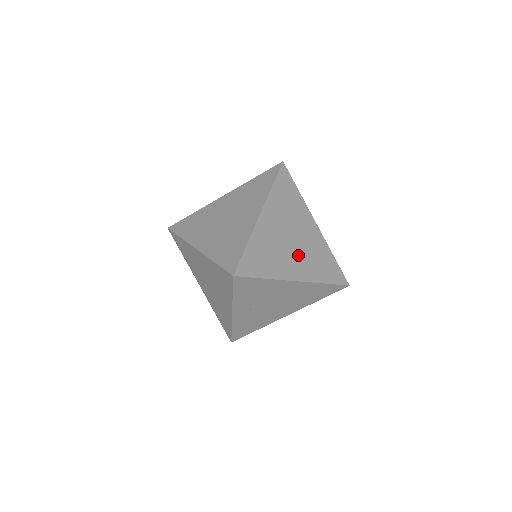
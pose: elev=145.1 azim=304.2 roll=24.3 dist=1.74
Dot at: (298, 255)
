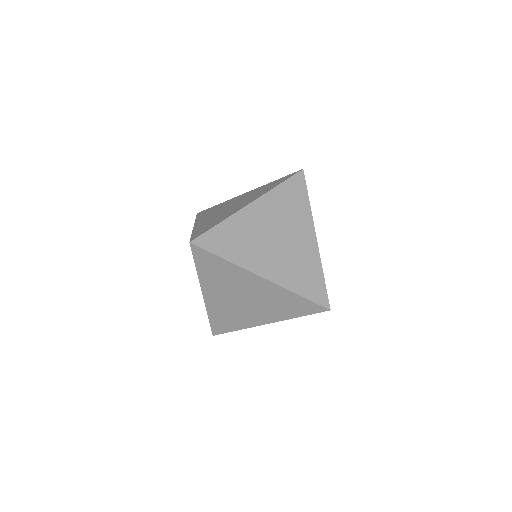
Dot at: (276, 255)
